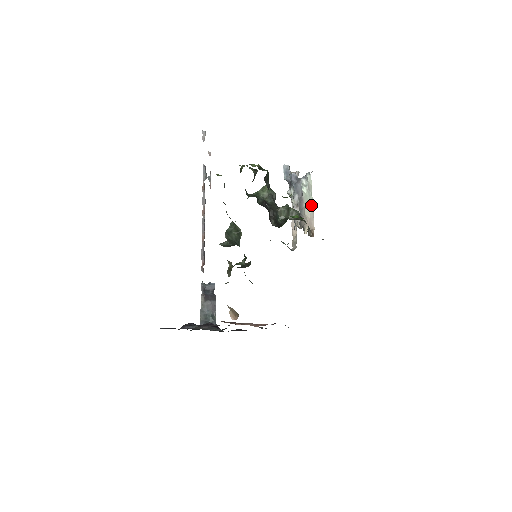
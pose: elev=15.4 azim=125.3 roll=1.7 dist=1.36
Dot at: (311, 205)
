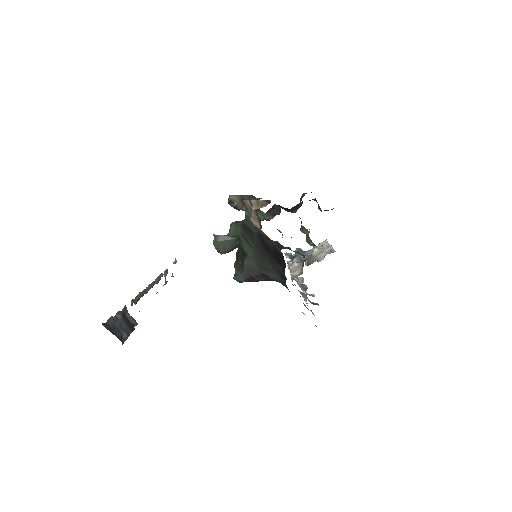
Dot at: (329, 247)
